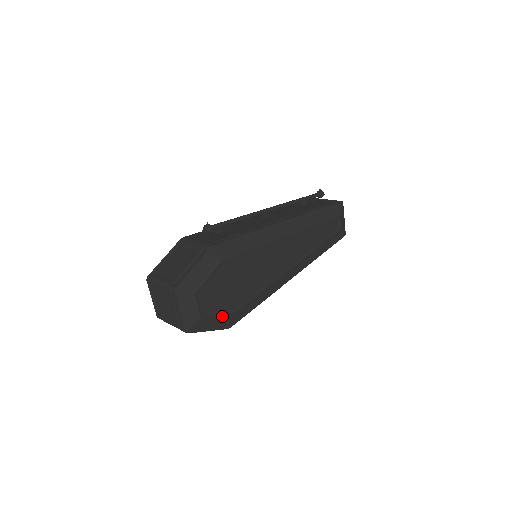
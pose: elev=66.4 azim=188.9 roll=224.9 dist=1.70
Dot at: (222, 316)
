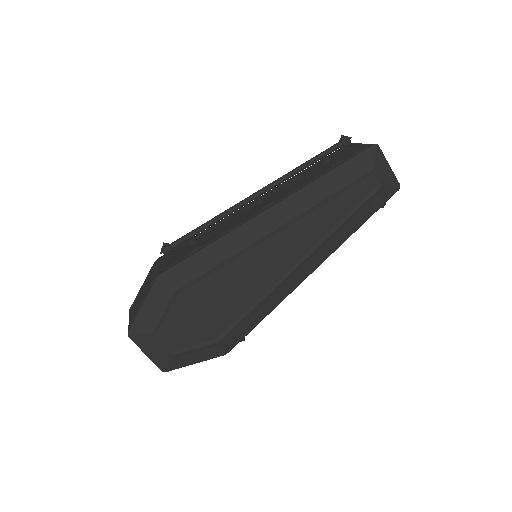
Dot at: (204, 346)
